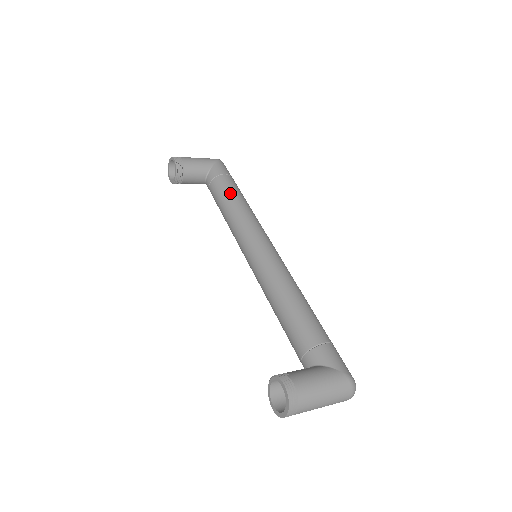
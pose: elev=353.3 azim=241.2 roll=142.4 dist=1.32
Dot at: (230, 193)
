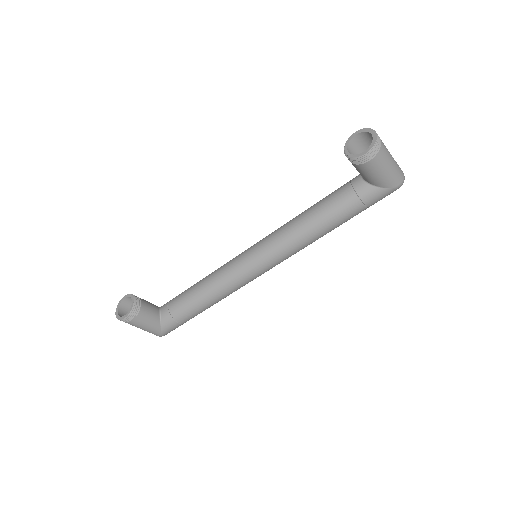
Dot at: occluded
